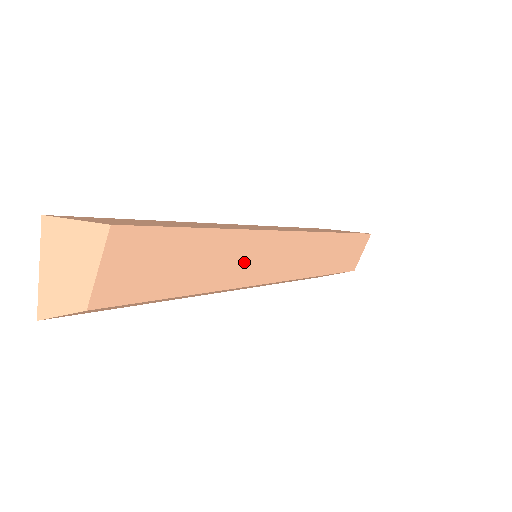
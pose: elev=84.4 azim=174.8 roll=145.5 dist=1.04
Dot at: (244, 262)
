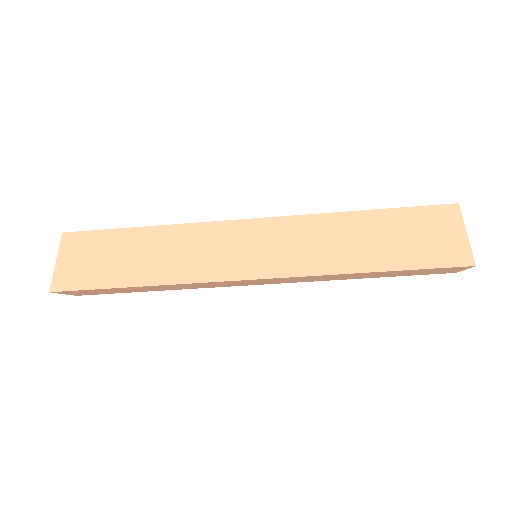
Dot at: (197, 286)
